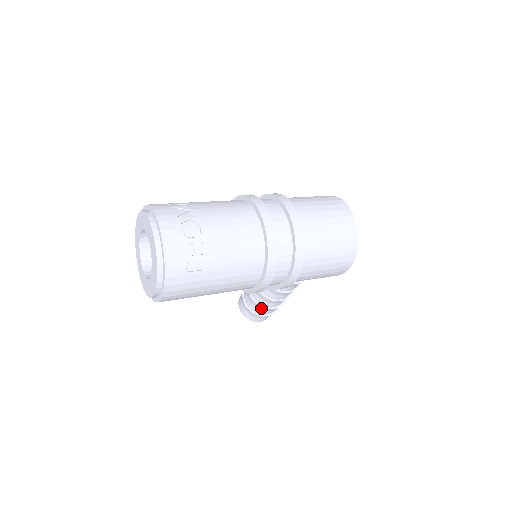
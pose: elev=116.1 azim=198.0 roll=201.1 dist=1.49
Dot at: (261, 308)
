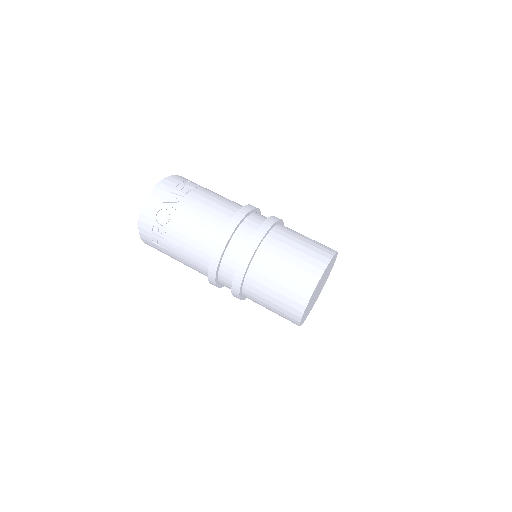
Dot at: occluded
